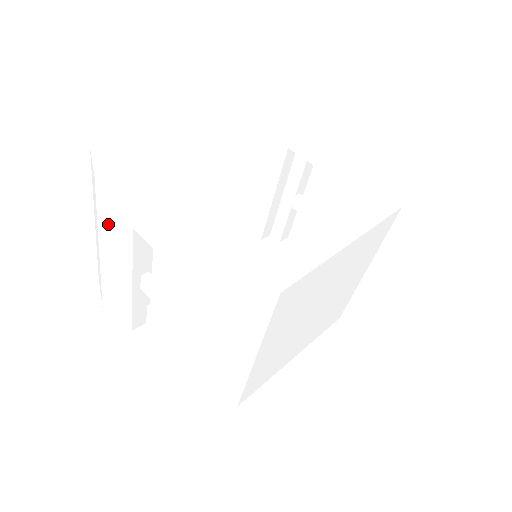
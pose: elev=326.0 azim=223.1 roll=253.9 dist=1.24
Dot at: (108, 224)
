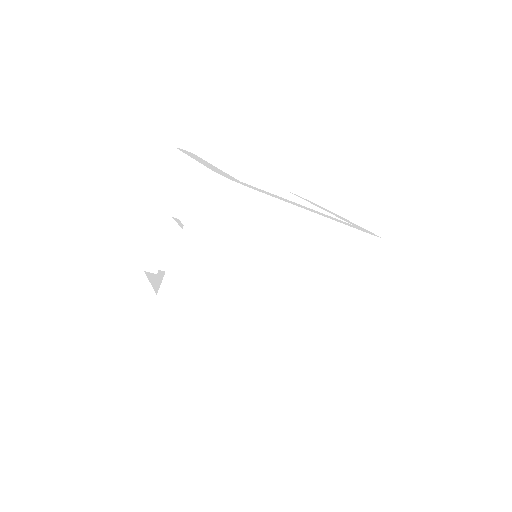
Dot at: (169, 179)
